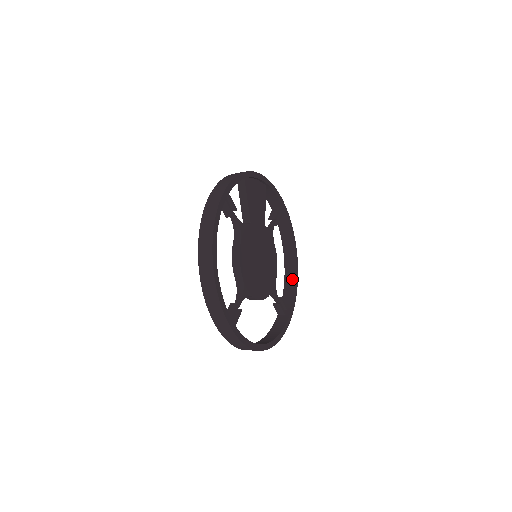
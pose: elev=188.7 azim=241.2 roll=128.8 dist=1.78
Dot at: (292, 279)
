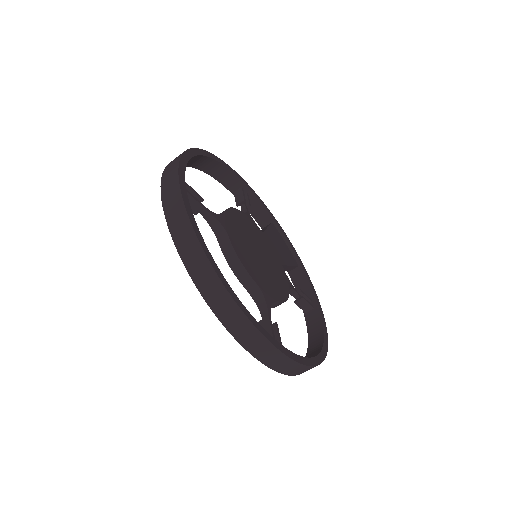
Dot at: occluded
